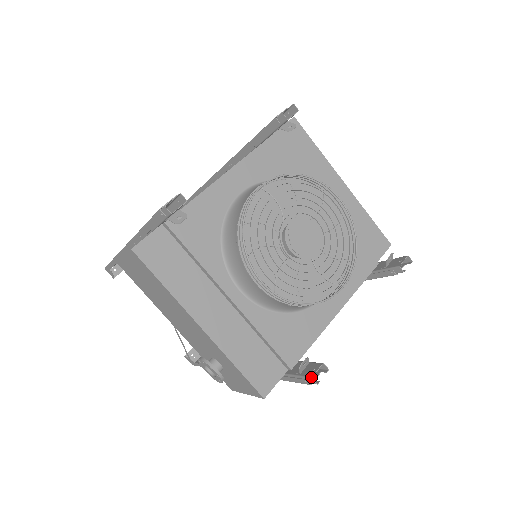
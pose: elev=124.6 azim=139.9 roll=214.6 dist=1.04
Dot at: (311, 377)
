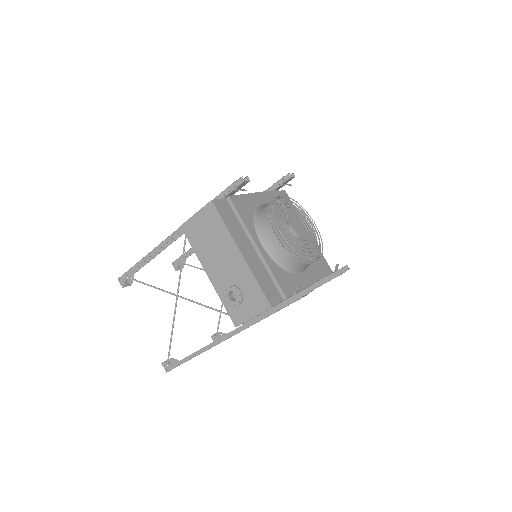
Dot at: (305, 288)
